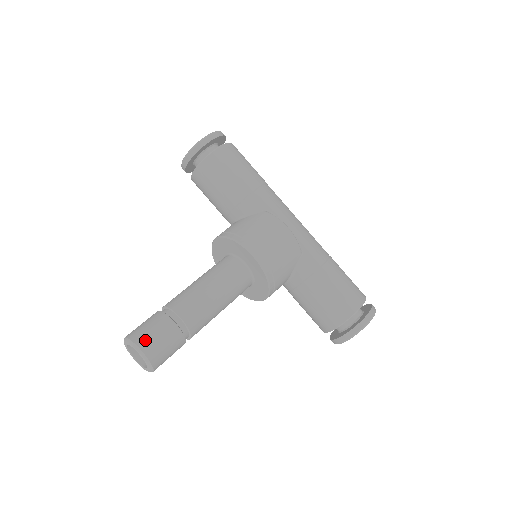
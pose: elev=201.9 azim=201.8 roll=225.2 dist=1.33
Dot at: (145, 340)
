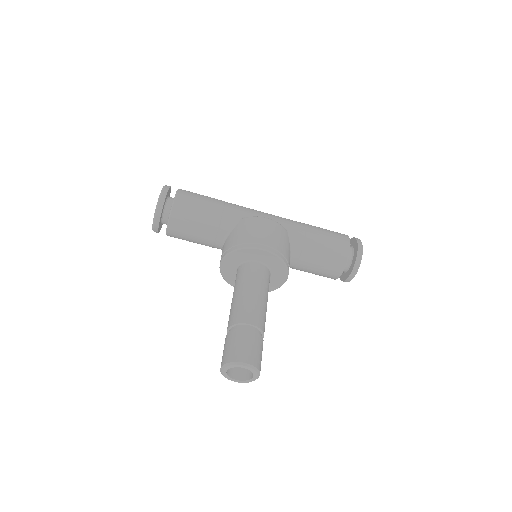
Dot at: (240, 354)
